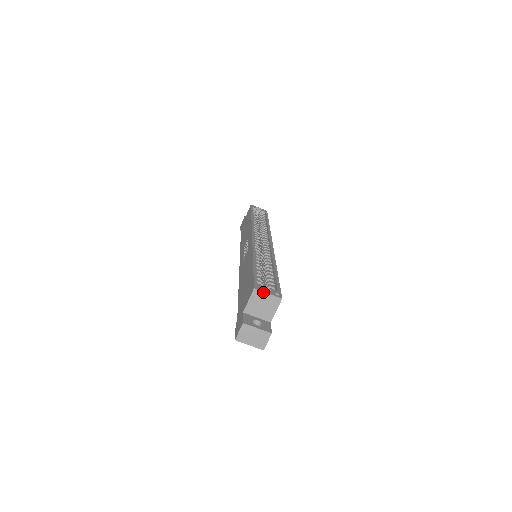
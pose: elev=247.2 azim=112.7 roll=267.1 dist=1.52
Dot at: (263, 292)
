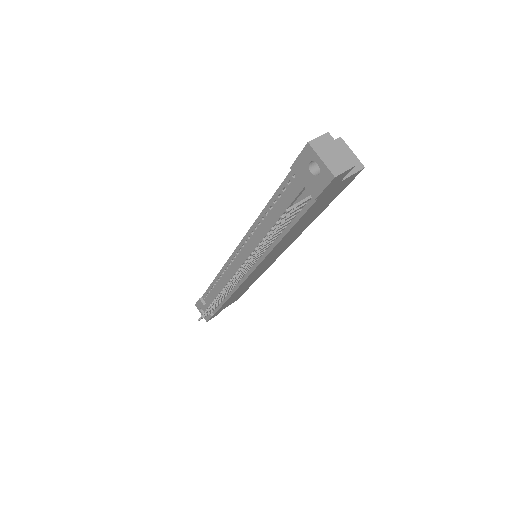
Dot at: (348, 147)
